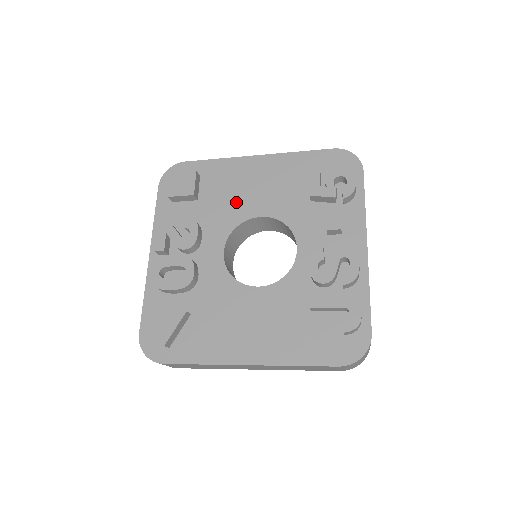
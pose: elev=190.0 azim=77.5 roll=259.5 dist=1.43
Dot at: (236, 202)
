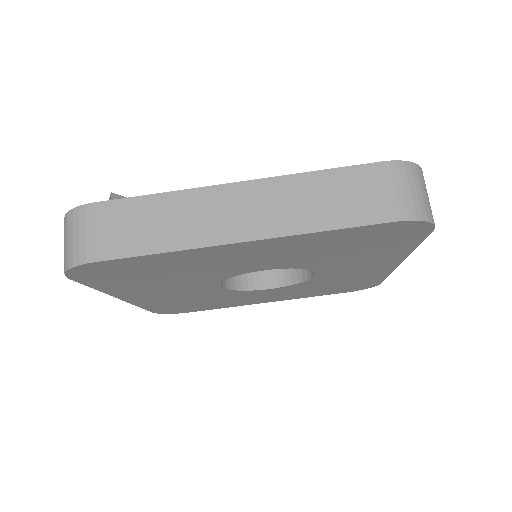
Dot at: occluded
